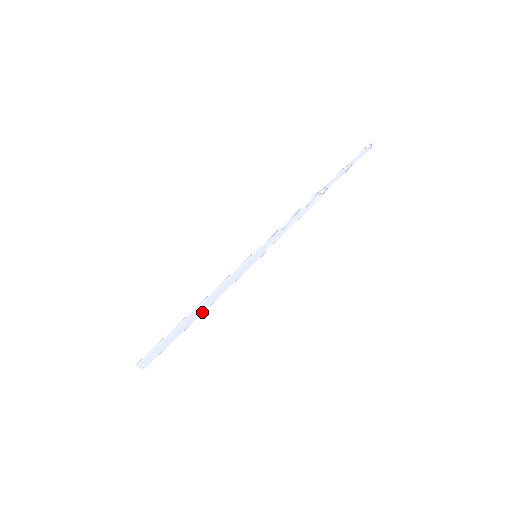
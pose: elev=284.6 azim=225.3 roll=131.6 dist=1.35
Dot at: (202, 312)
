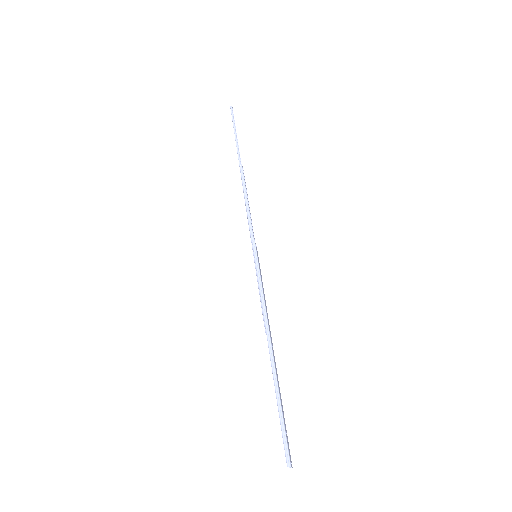
Dot at: occluded
